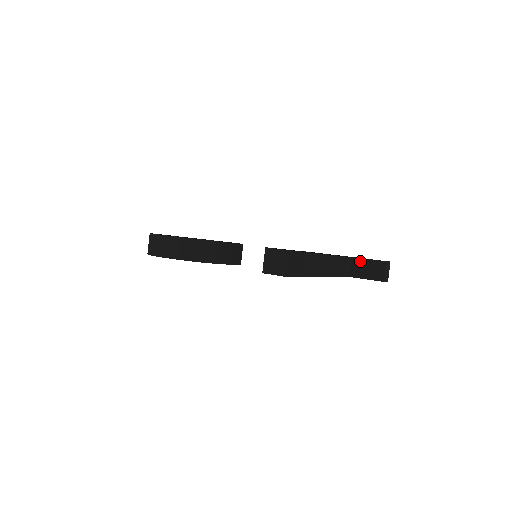
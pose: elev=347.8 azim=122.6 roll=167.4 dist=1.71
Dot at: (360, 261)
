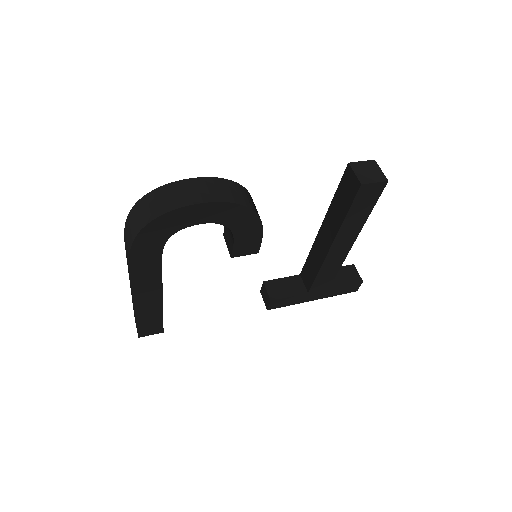
Dot at: occluded
